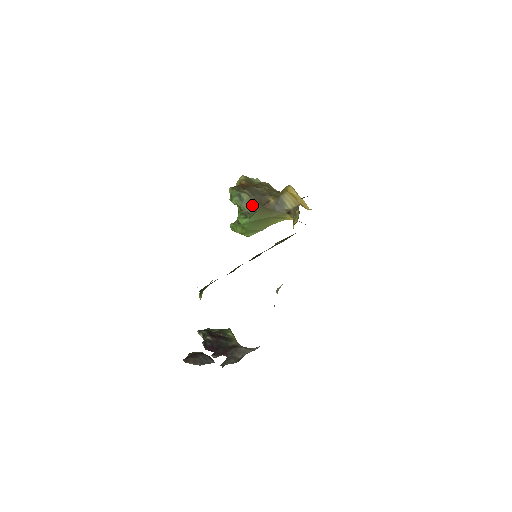
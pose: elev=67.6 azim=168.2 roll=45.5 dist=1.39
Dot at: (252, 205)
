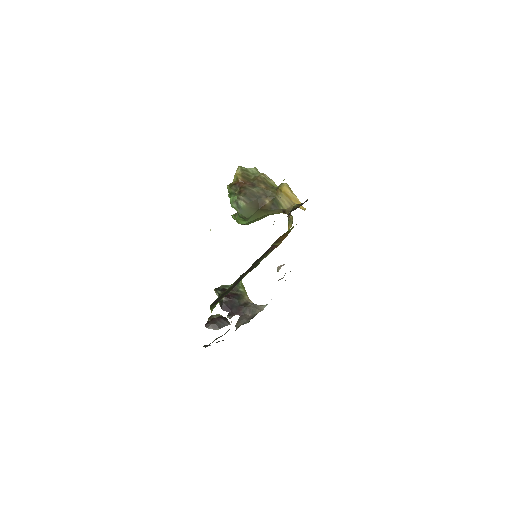
Dot at: (249, 210)
